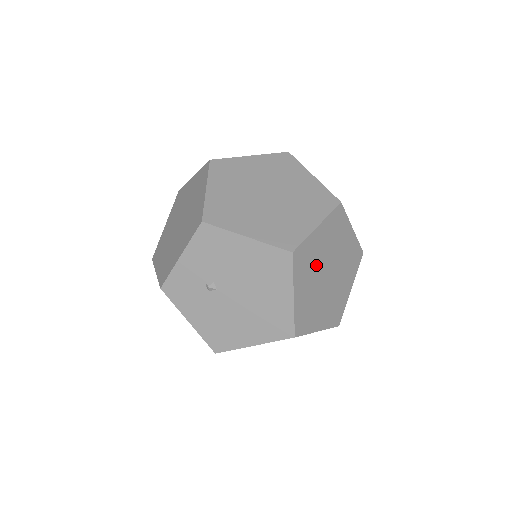
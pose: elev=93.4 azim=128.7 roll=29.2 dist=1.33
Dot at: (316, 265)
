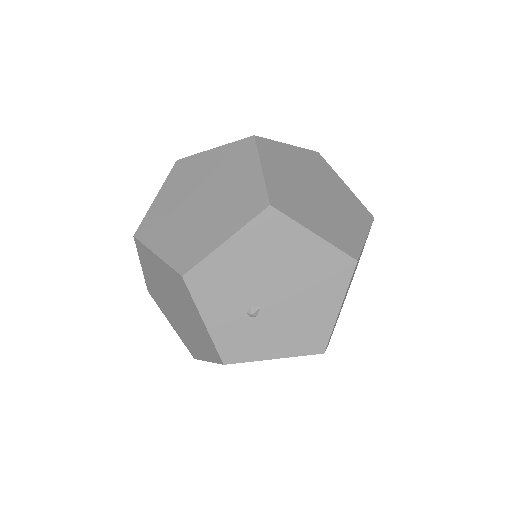
Dot at: (299, 195)
